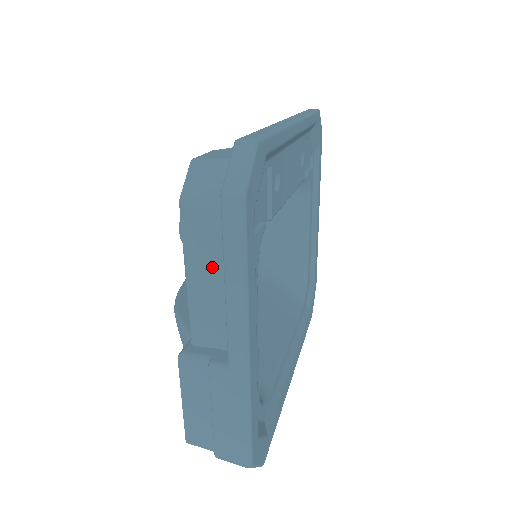
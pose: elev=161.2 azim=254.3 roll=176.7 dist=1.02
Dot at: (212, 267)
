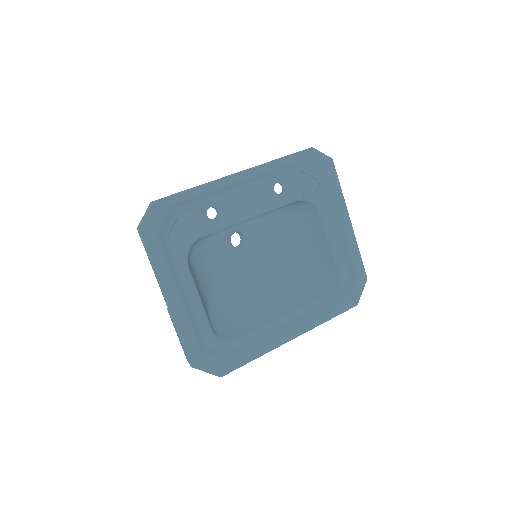
Dot at: occluded
